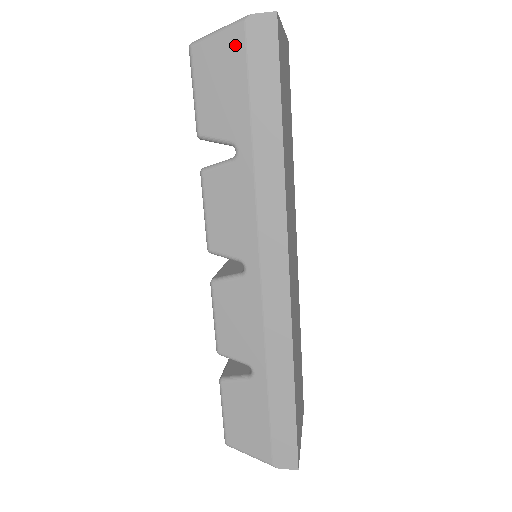
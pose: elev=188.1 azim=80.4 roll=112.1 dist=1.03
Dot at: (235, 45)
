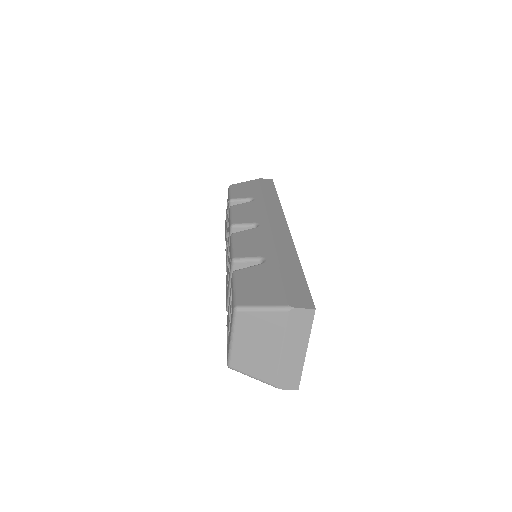
Dot at: (254, 182)
